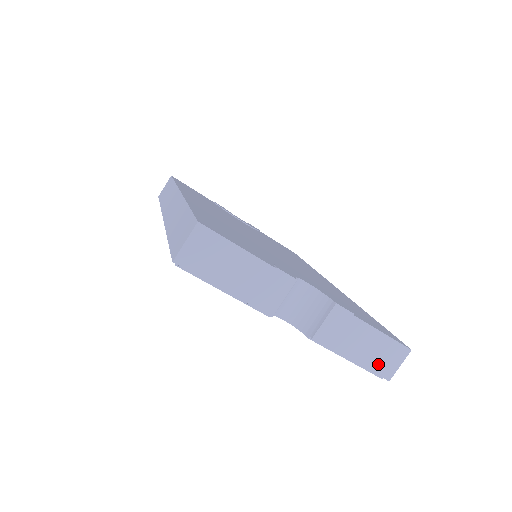
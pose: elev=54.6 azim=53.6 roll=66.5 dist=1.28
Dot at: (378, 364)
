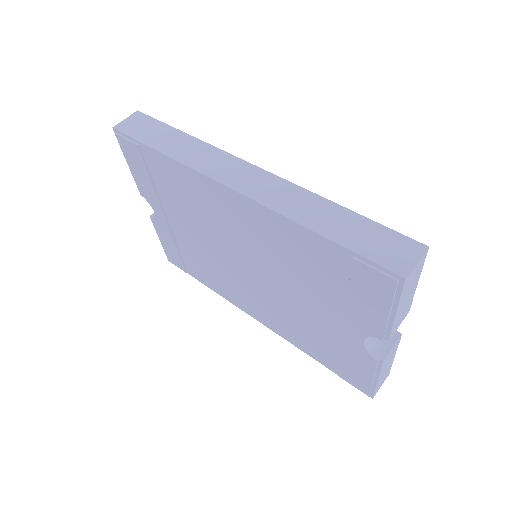
Dot at: (379, 385)
